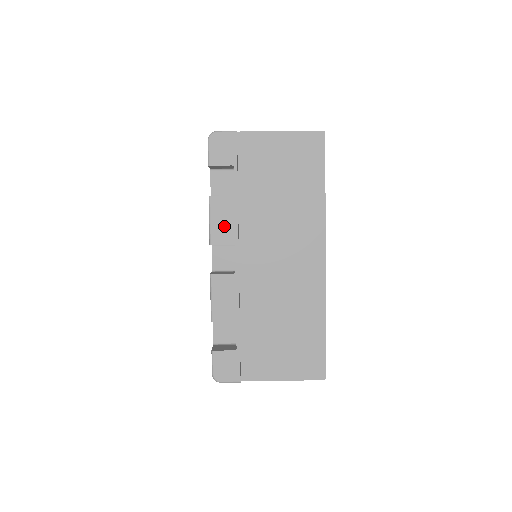
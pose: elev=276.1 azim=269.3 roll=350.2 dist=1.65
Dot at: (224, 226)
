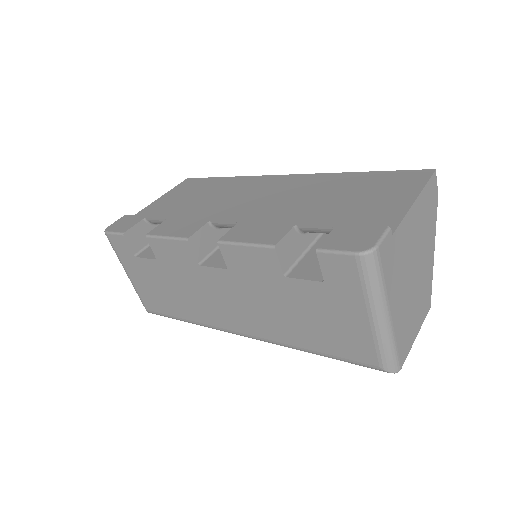
Dot at: (183, 227)
